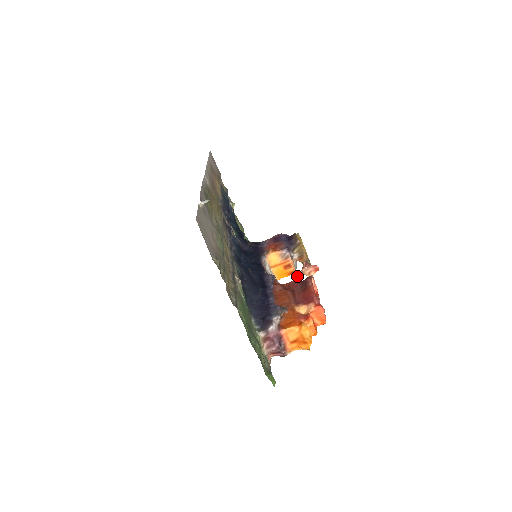
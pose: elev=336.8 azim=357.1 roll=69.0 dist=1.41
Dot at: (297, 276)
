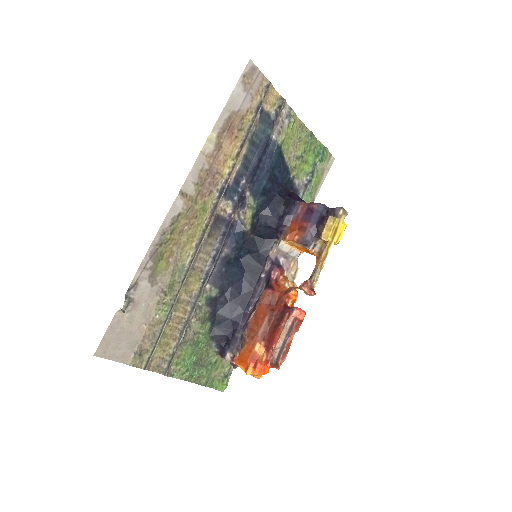
Dot at: (294, 289)
